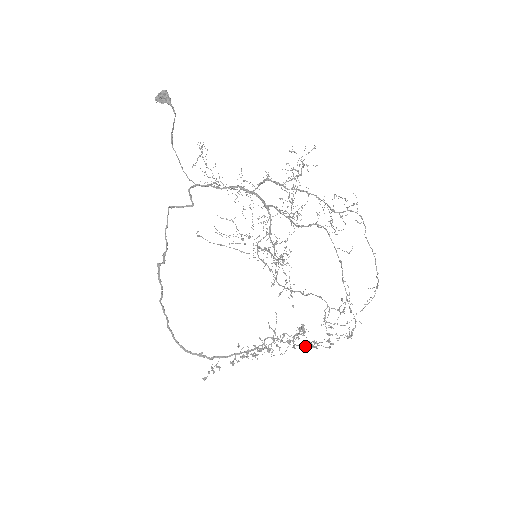
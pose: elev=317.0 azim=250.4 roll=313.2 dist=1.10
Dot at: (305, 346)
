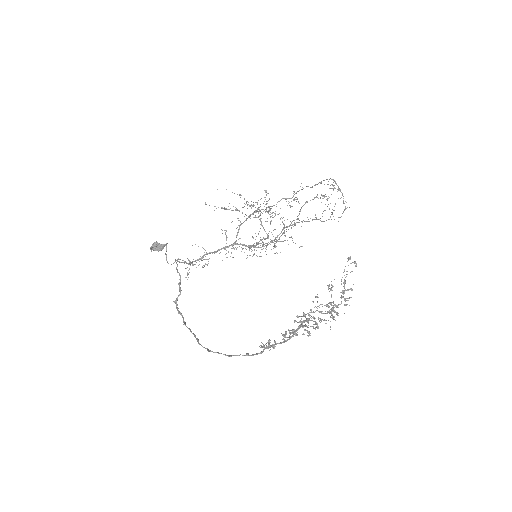
Dot at: (342, 297)
